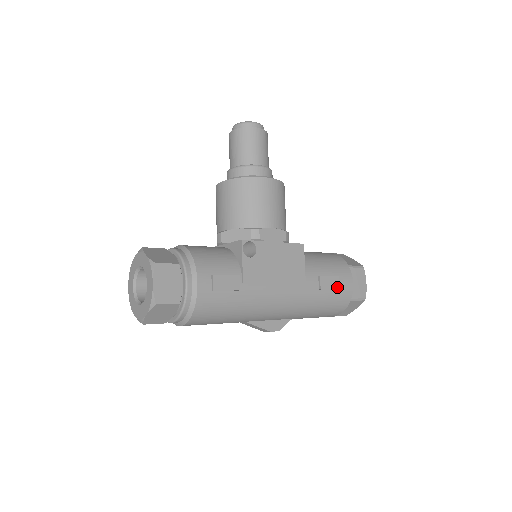
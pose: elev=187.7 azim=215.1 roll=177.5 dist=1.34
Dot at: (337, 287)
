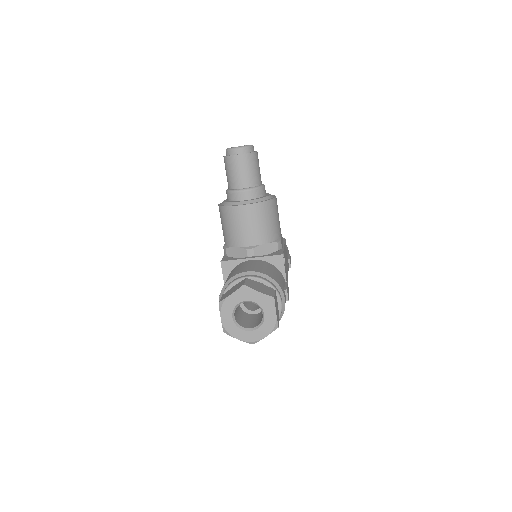
Dot at: occluded
